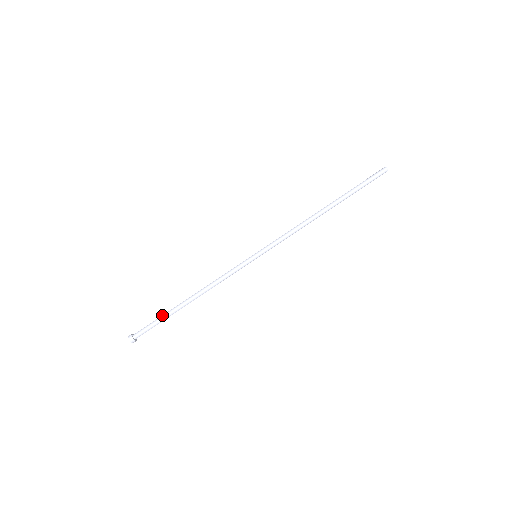
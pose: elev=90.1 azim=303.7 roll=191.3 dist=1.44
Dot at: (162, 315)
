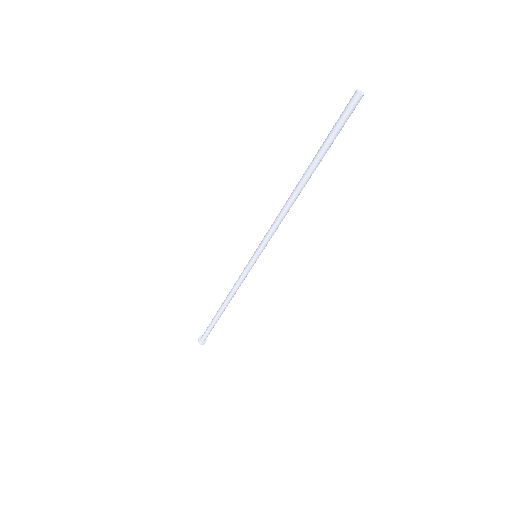
Dot at: (211, 323)
